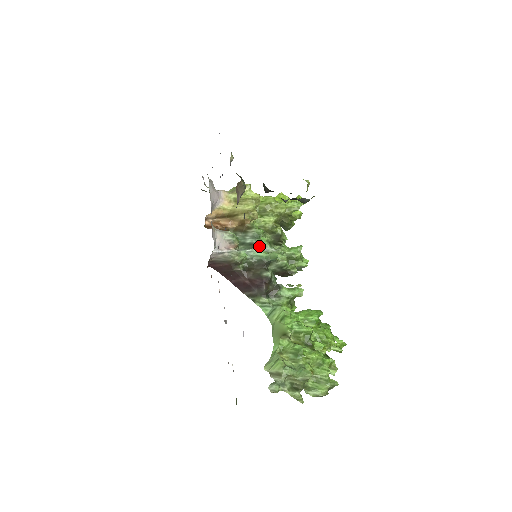
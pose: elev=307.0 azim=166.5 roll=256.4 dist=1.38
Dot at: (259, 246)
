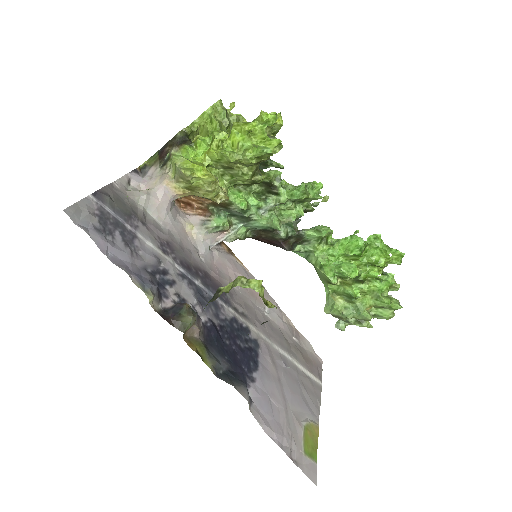
Dot at: (253, 218)
